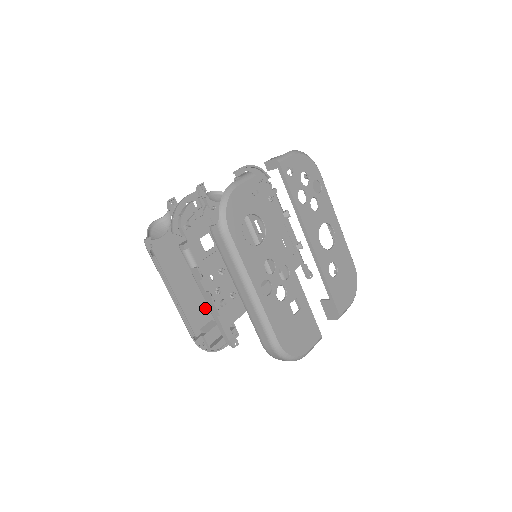
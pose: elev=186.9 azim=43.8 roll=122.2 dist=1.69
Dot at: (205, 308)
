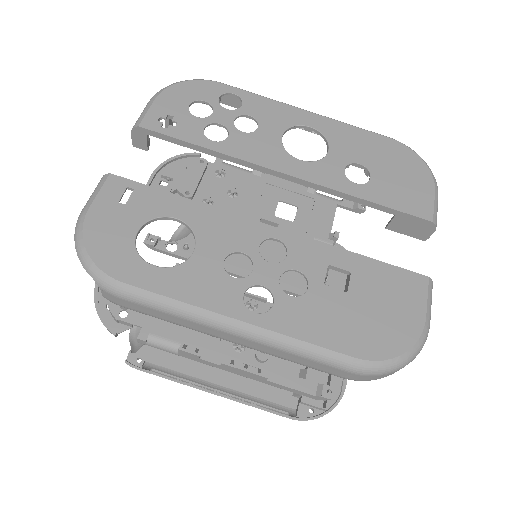
Dot at: occluded
